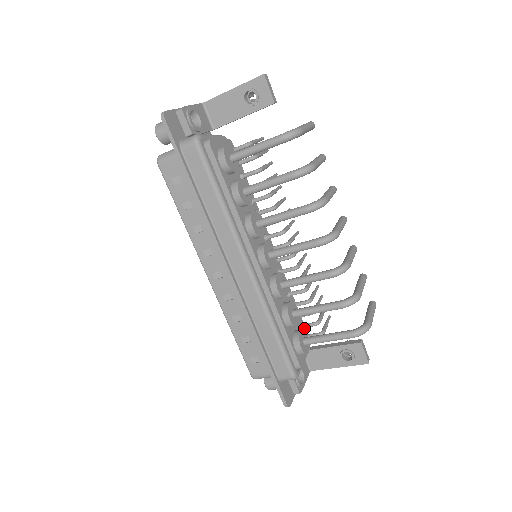
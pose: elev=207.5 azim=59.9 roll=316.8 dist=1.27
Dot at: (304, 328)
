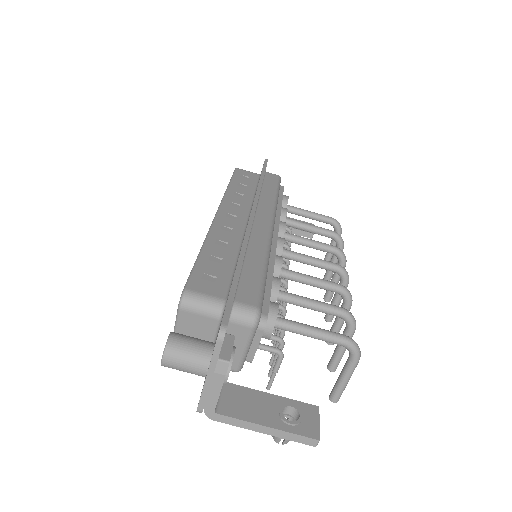
Dot at: occluded
